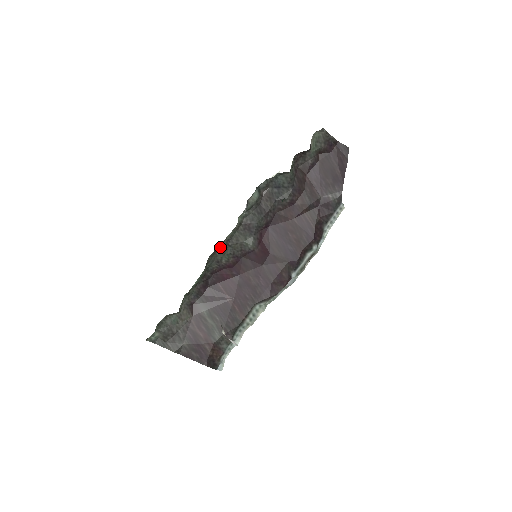
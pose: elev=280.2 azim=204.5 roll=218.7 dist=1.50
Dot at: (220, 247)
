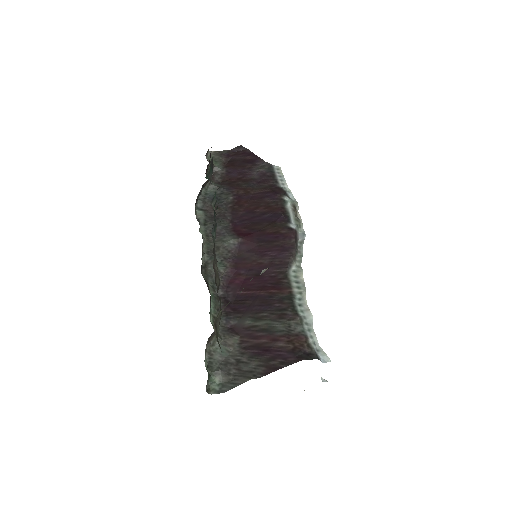
Dot at: (206, 262)
